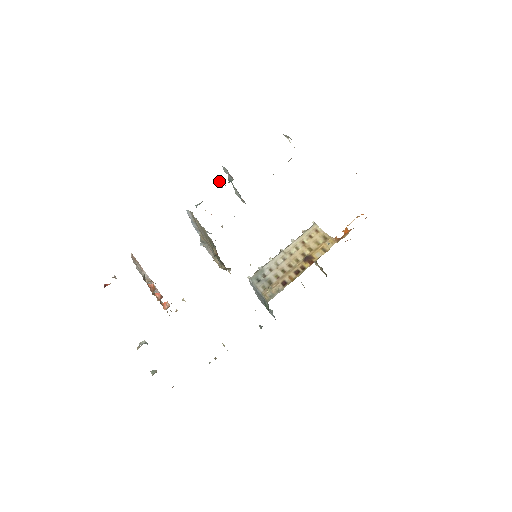
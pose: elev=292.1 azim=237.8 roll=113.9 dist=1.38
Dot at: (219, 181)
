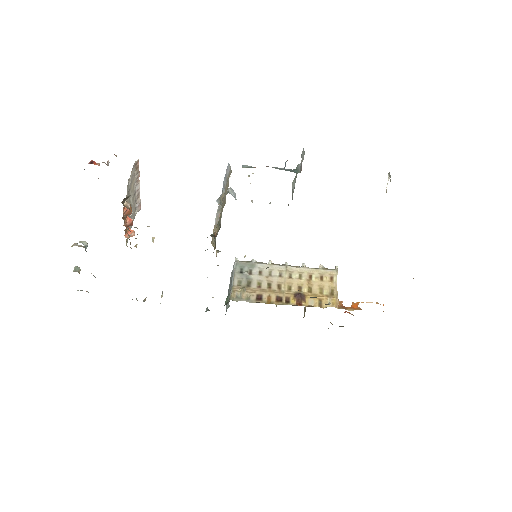
Dot at: (286, 161)
